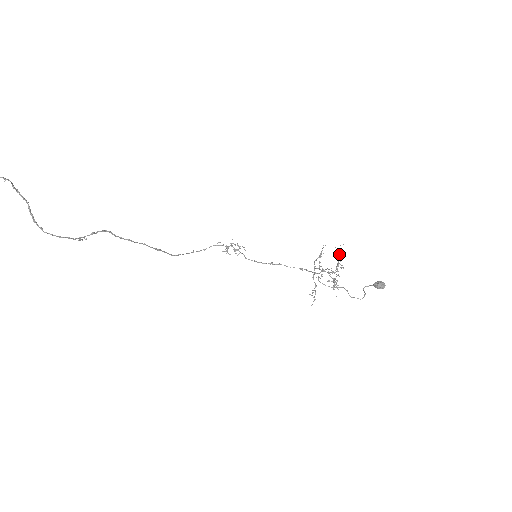
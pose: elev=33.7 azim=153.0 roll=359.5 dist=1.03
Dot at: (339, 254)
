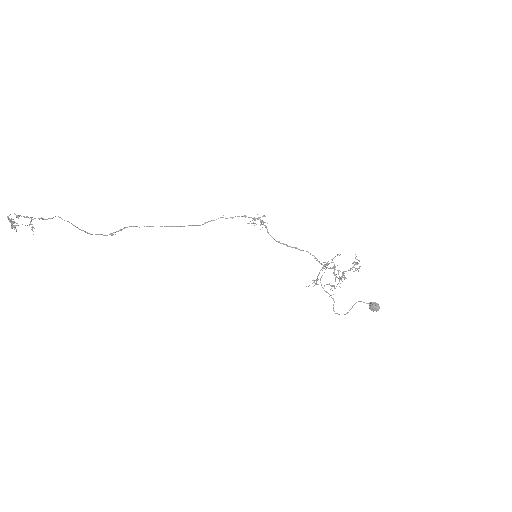
Dot at: (355, 262)
